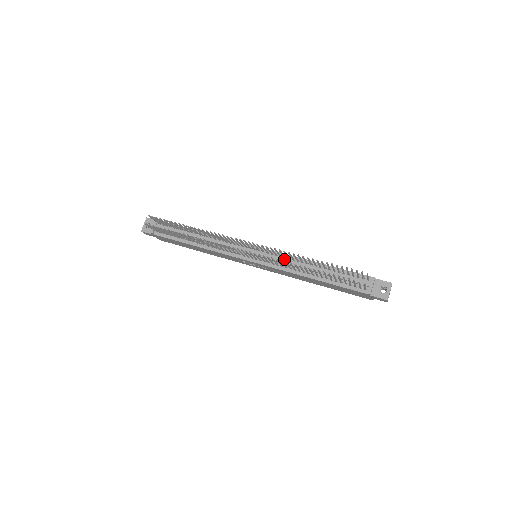
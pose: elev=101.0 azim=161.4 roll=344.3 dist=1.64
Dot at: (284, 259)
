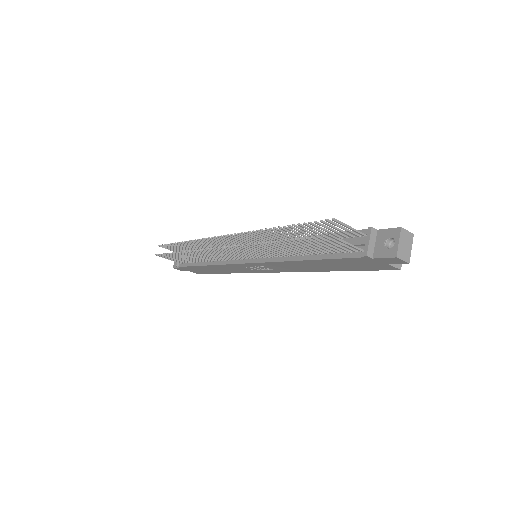
Dot at: occluded
